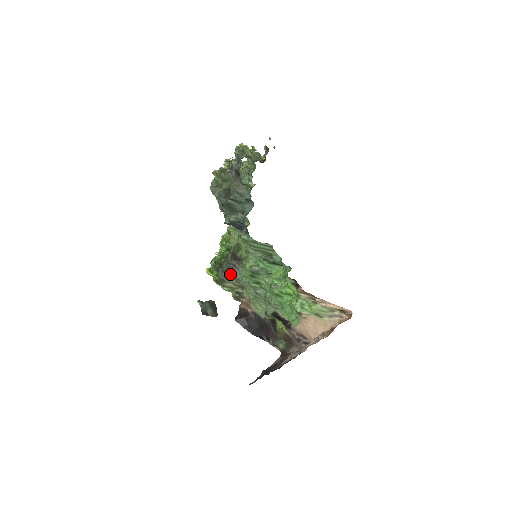
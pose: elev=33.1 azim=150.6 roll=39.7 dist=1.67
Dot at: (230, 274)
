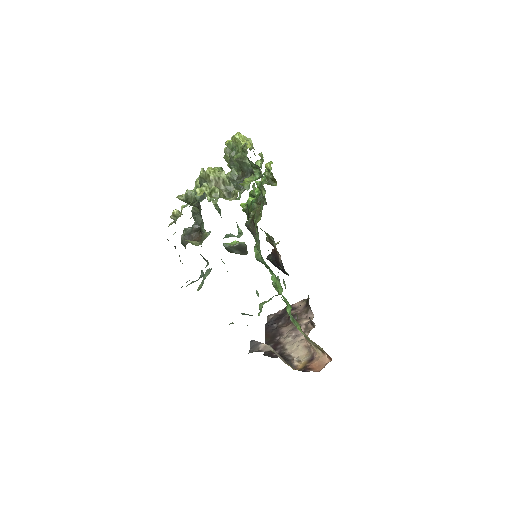
Dot at: occluded
